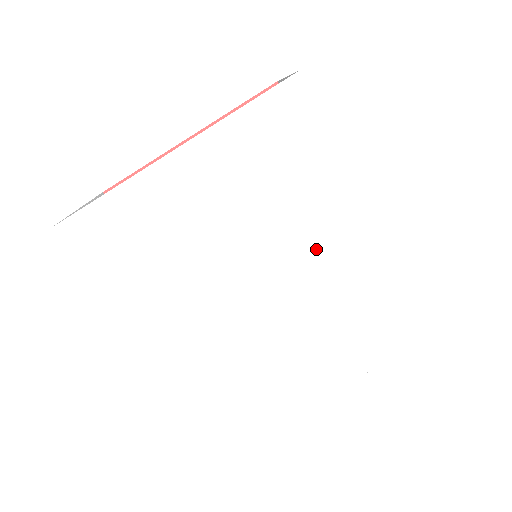
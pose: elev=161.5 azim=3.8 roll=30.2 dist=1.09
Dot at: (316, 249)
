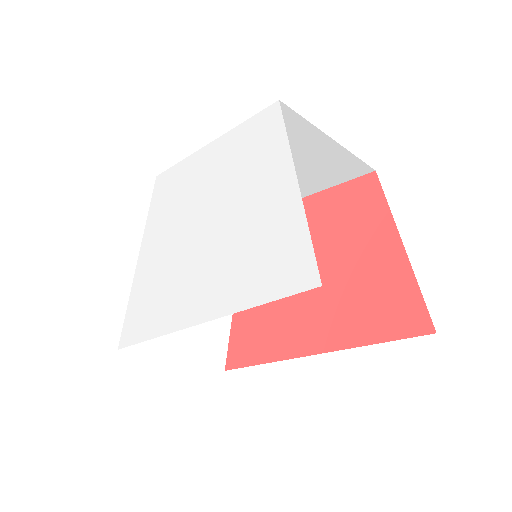
Dot at: (205, 186)
